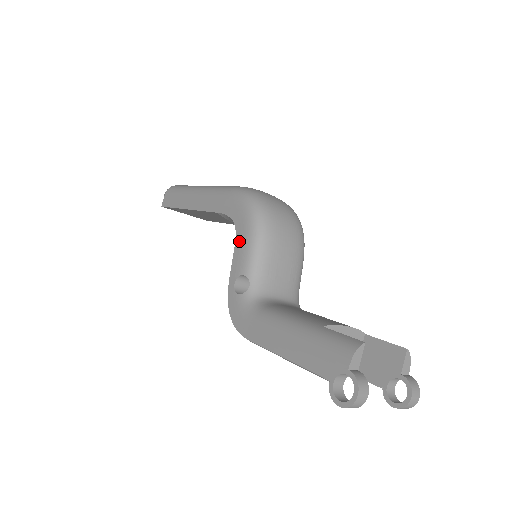
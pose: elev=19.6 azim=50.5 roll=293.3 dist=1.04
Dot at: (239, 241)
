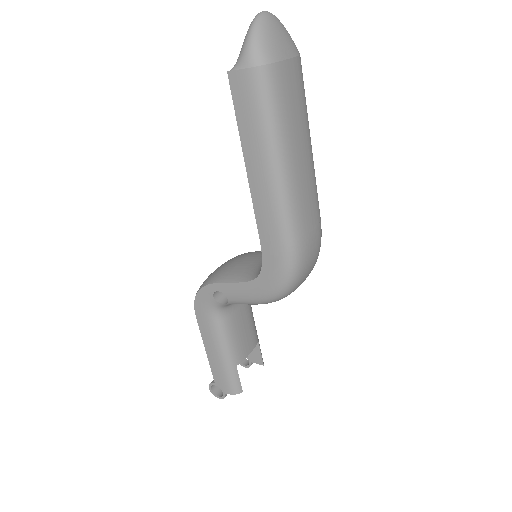
Dot at: (248, 288)
